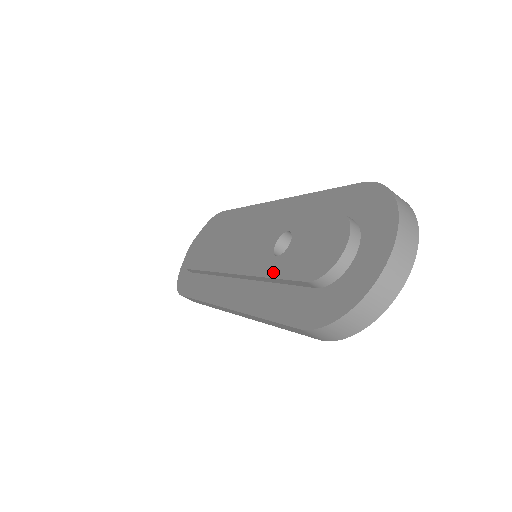
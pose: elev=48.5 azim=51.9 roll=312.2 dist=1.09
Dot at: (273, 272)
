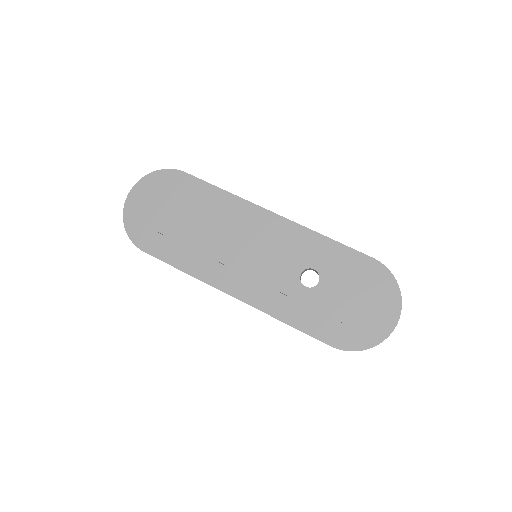
Dot at: (305, 300)
